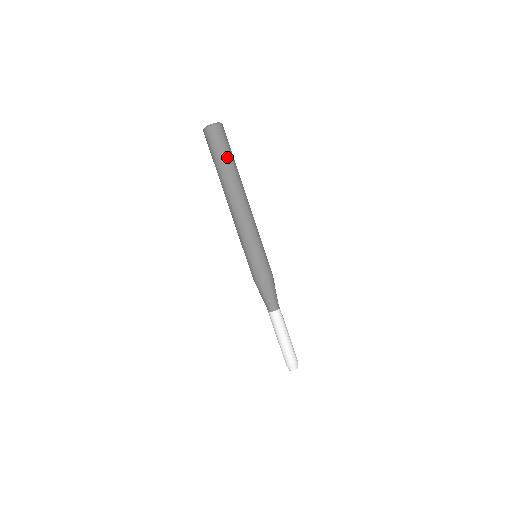
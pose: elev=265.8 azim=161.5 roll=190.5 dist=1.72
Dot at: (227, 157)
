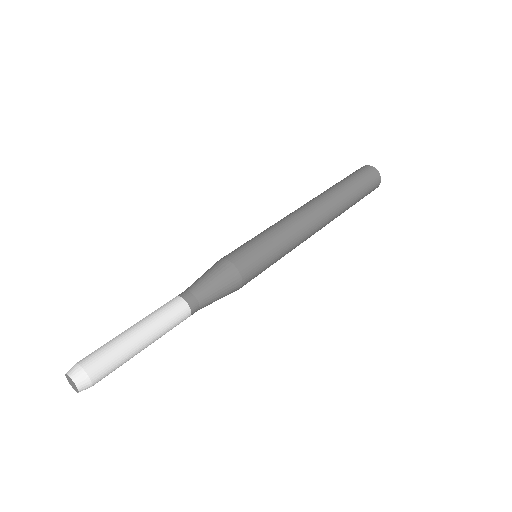
Dot at: (358, 196)
